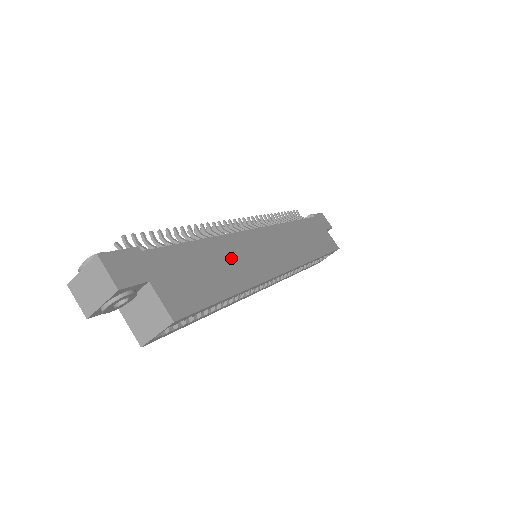
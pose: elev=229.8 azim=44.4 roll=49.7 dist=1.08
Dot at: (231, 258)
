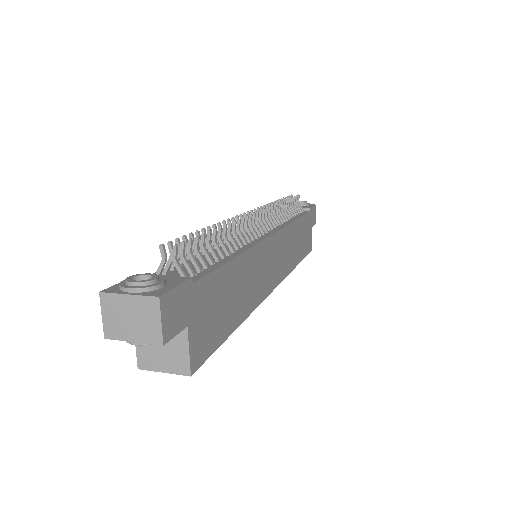
Dot at: (248, 279)
